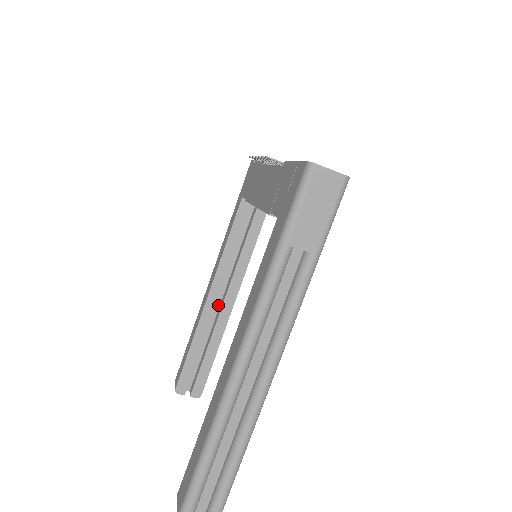
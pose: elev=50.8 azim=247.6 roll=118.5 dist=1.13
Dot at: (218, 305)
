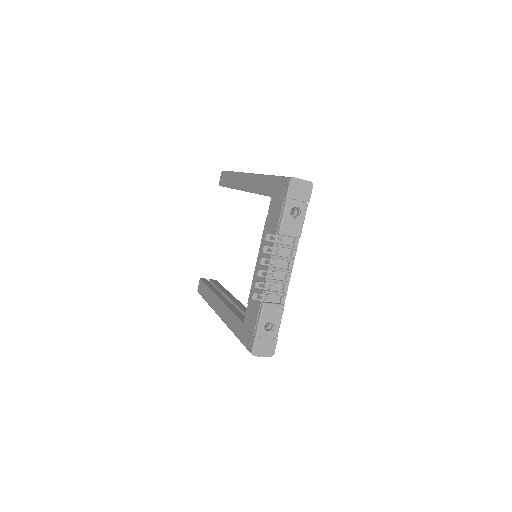
Dot at: occluded
